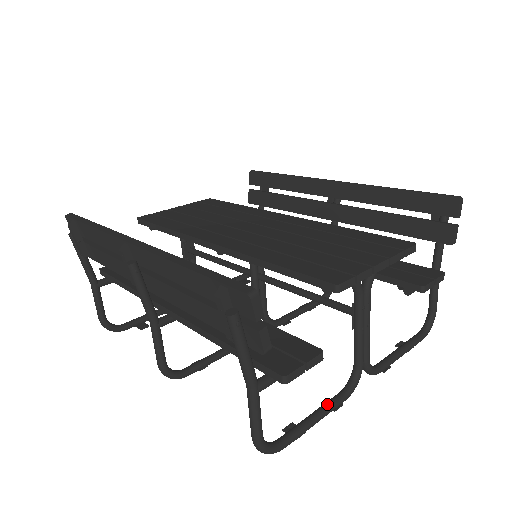
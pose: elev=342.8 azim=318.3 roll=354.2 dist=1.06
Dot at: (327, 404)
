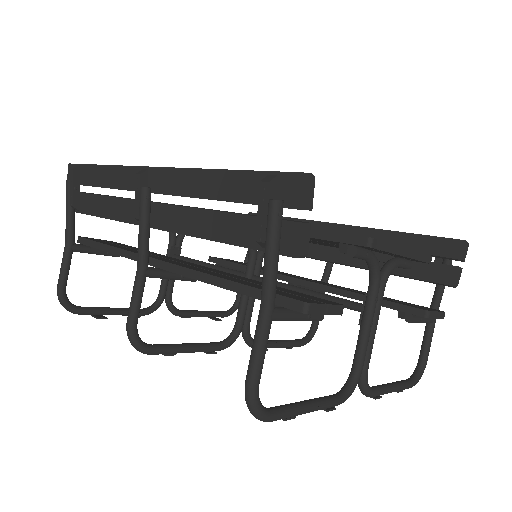
Dot at: (321, 397)
